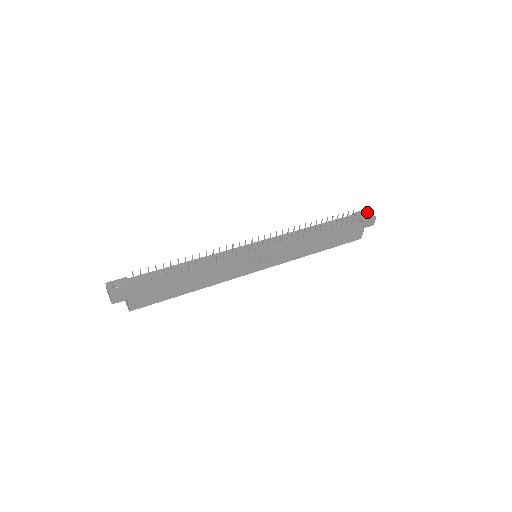
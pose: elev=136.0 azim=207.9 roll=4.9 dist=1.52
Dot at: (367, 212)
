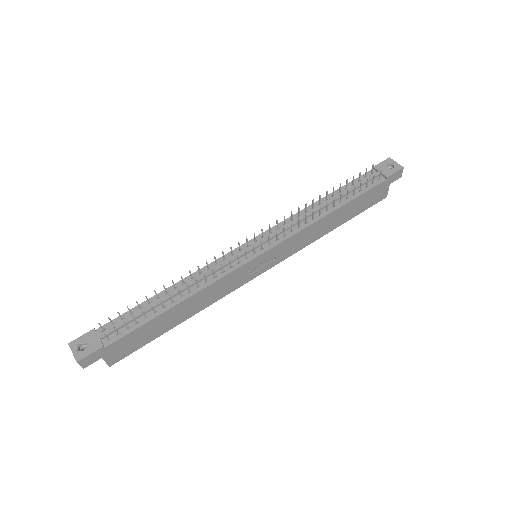
Dot at: (390, 162)
